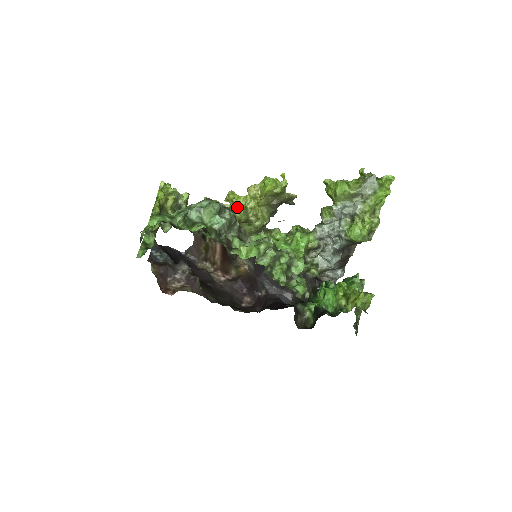
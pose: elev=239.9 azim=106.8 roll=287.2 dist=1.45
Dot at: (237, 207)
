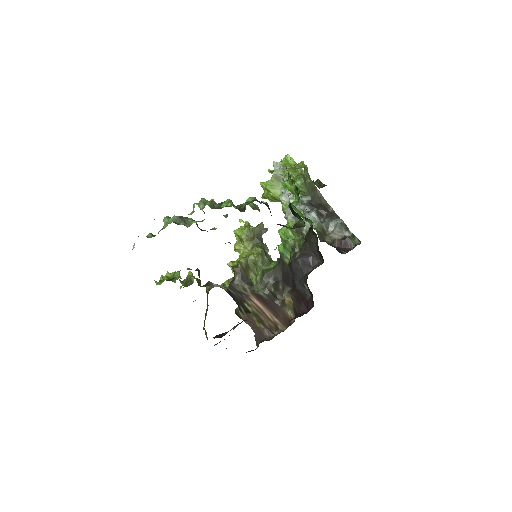
Dot at: (237, 263)
